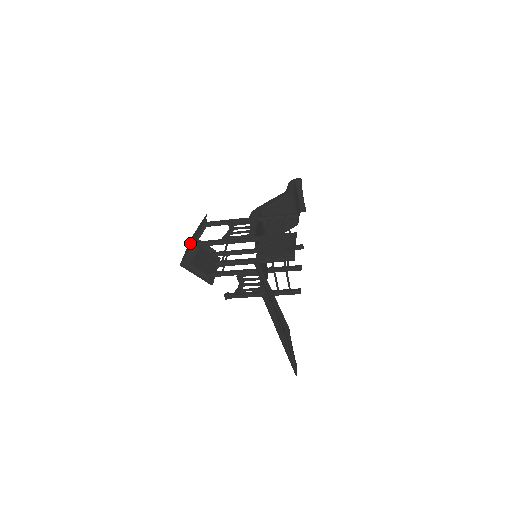
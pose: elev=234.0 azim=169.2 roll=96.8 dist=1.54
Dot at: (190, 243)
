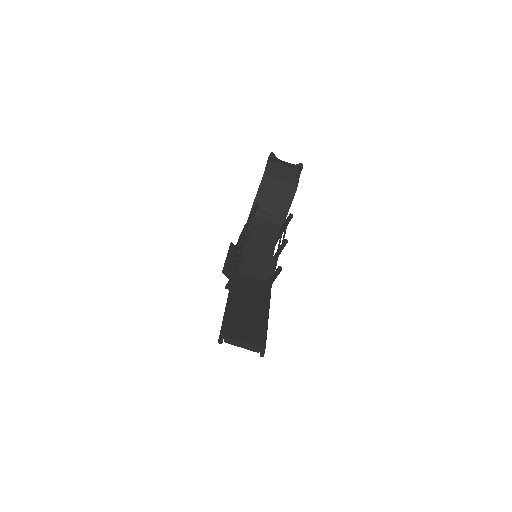
Dot at: occluded
